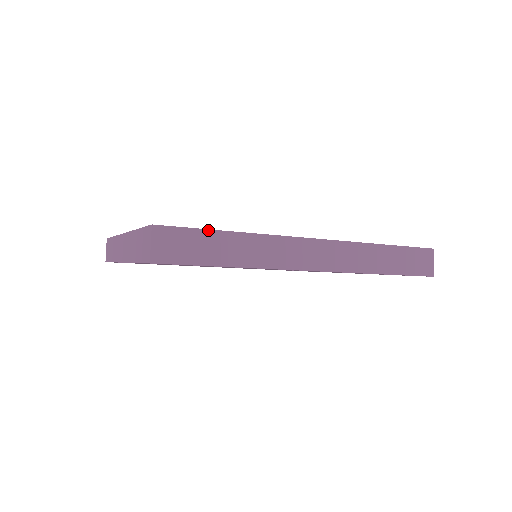
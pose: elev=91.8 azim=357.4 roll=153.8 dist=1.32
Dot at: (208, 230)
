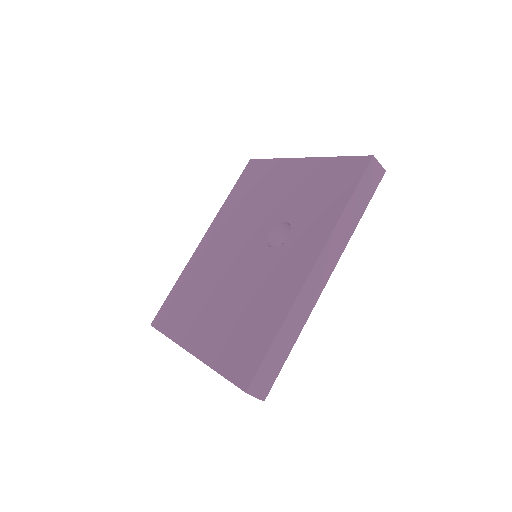
Dot at: (267, 353)
